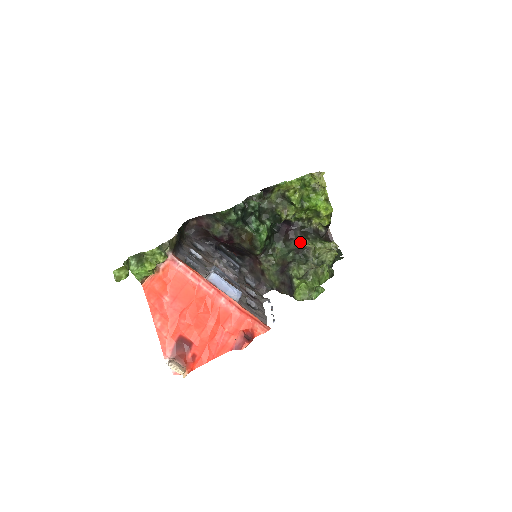
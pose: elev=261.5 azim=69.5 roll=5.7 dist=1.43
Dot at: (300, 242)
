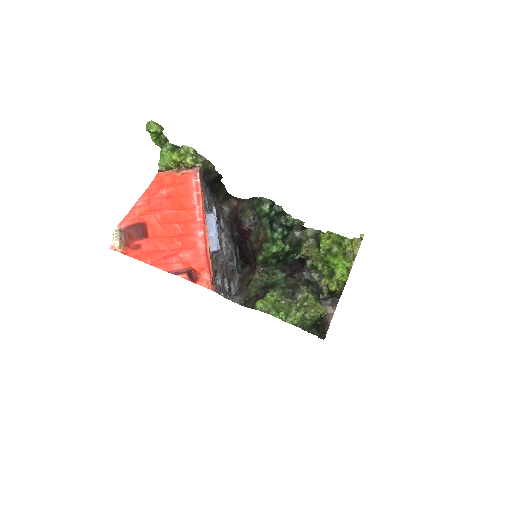
Dot at: occluded
